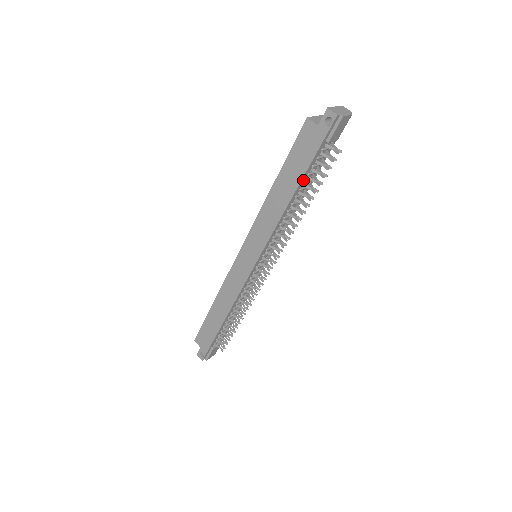
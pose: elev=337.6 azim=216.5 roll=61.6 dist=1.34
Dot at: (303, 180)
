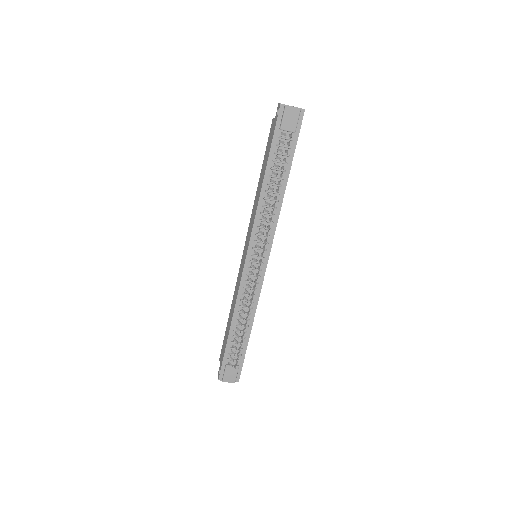
Dot at: (270, 166)
